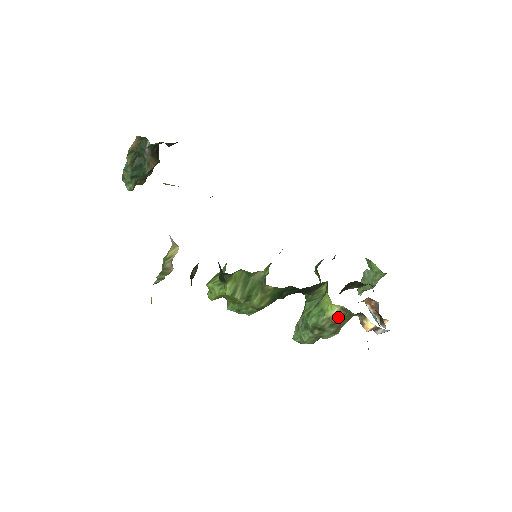
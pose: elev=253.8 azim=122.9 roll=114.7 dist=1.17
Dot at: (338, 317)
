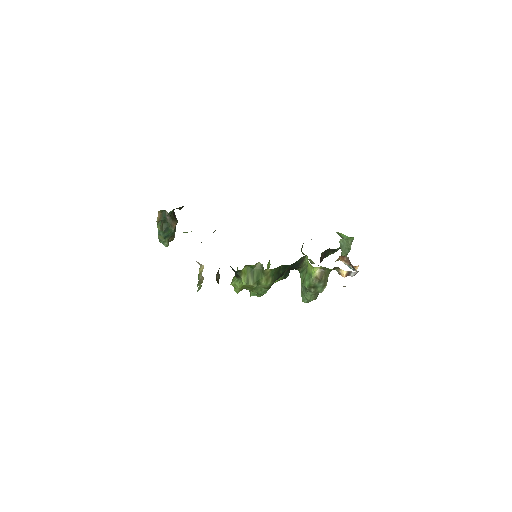
Dot at: (321, 275)
